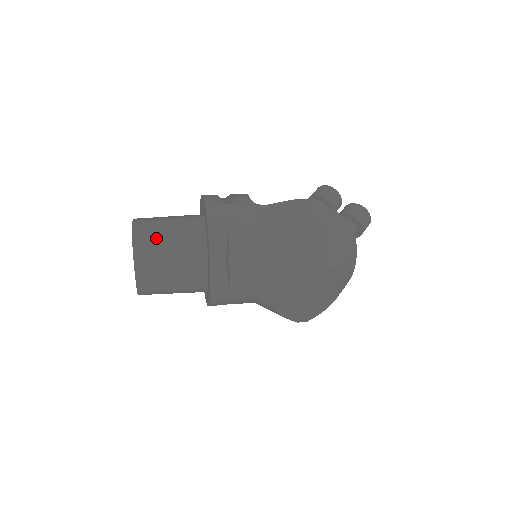
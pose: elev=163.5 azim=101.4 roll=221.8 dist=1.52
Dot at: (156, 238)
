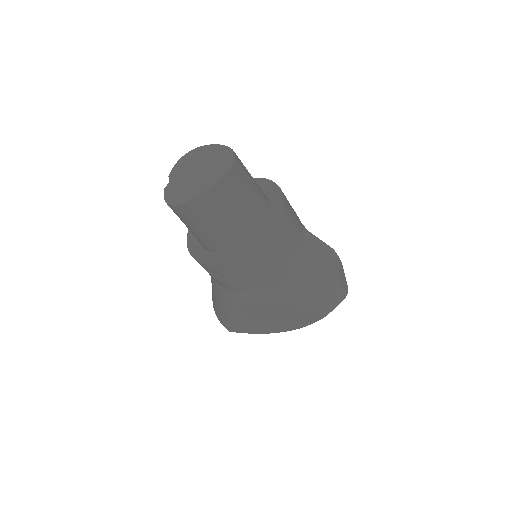
Dot at: (244, 182)
